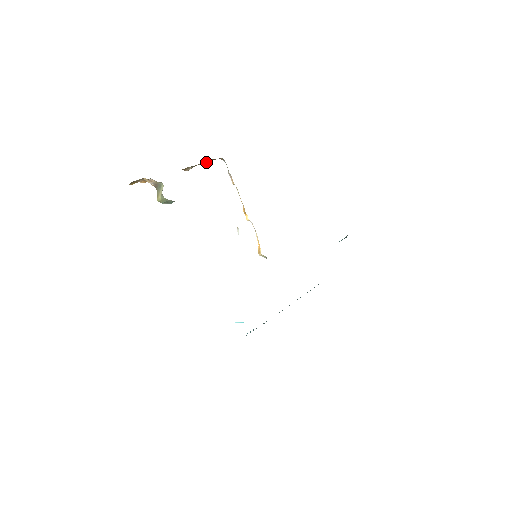
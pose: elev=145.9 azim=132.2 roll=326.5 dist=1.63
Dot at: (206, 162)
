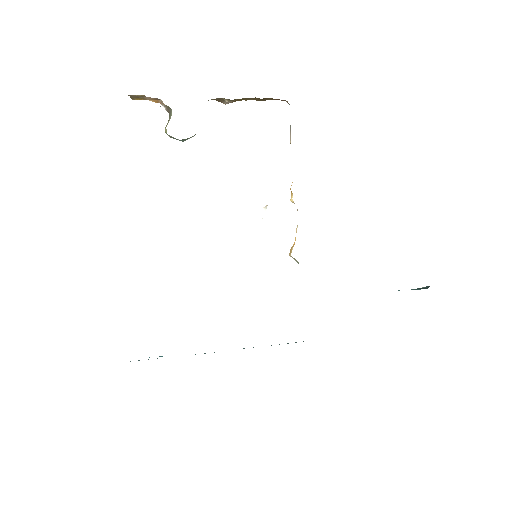
Dot at: (259, 99)
